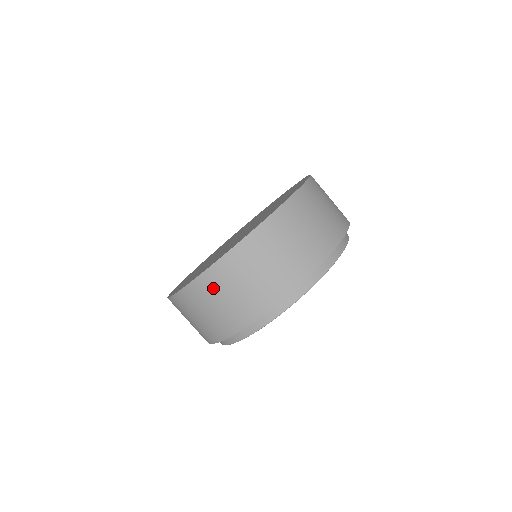
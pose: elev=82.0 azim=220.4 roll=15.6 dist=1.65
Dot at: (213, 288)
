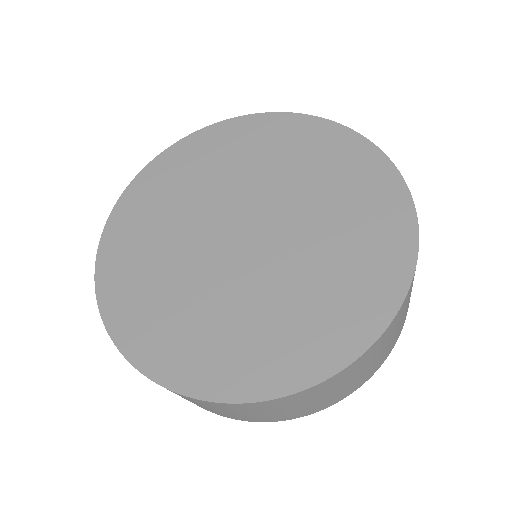
Dot at: occluded
